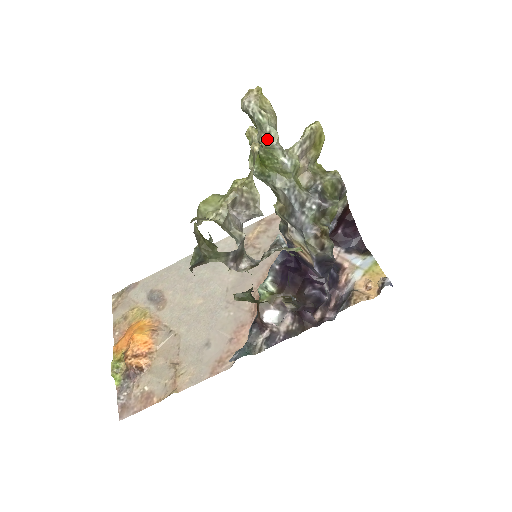
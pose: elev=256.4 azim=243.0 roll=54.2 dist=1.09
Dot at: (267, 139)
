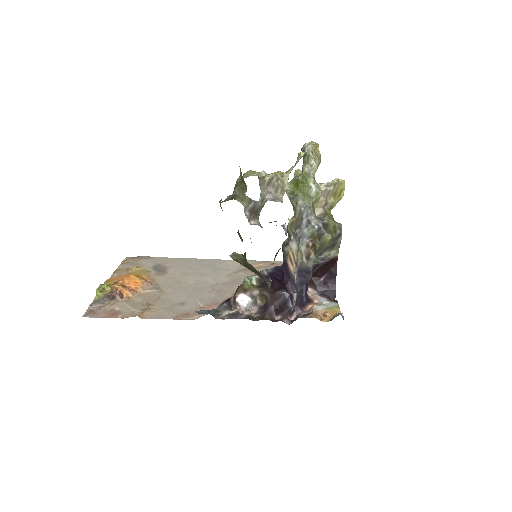
Dot at: (308, 168)
